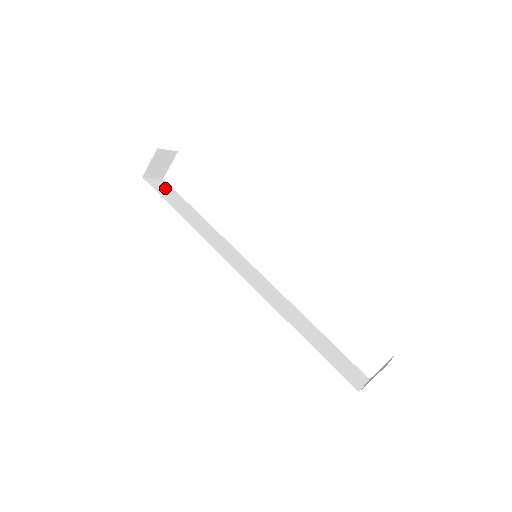
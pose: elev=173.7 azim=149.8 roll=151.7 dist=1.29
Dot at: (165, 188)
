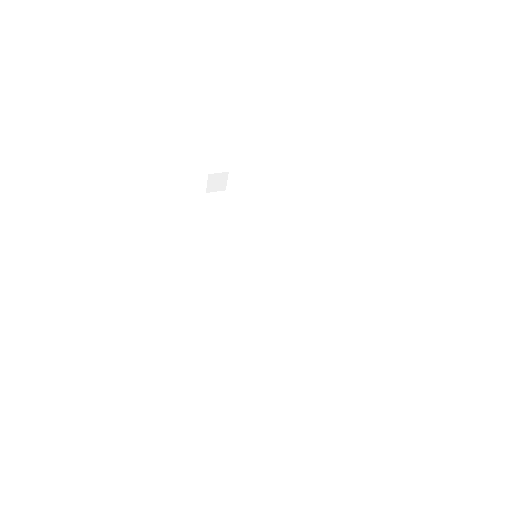
Dot at: (222, 199)
